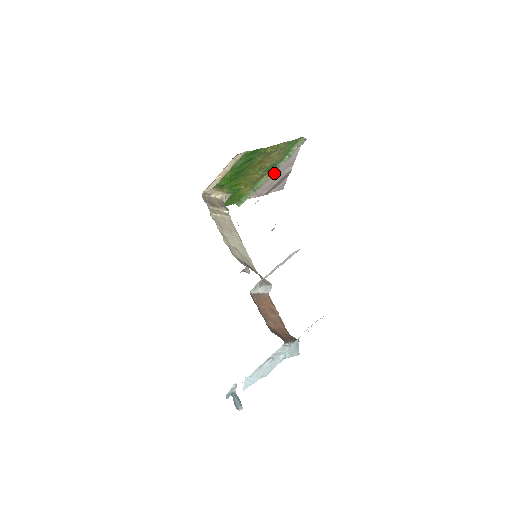
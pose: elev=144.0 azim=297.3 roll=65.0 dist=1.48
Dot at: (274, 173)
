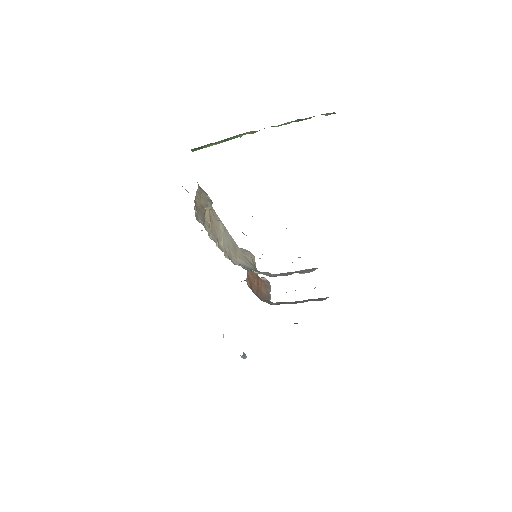
Dot at: occluded
